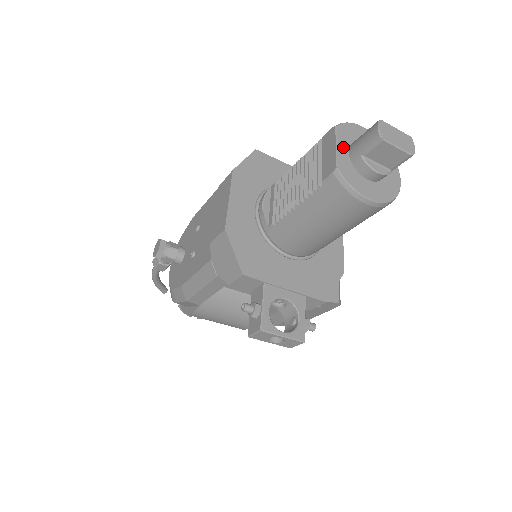
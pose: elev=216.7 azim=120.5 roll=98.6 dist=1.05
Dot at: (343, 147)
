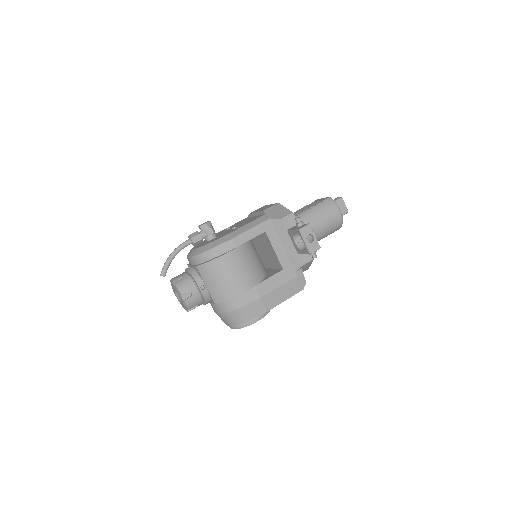
Dot at: occluded
